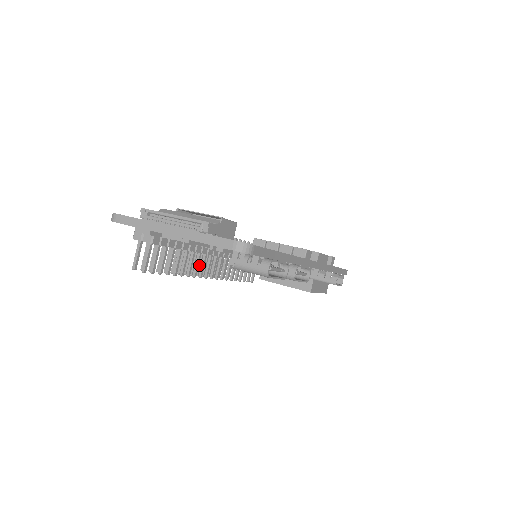
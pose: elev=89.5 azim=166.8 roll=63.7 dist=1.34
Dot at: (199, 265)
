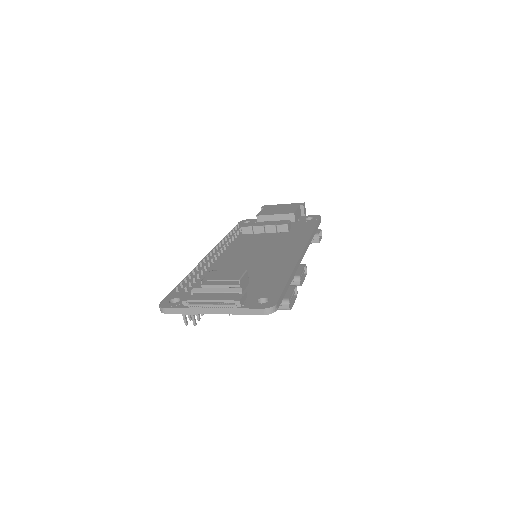
Dot at: occluded
